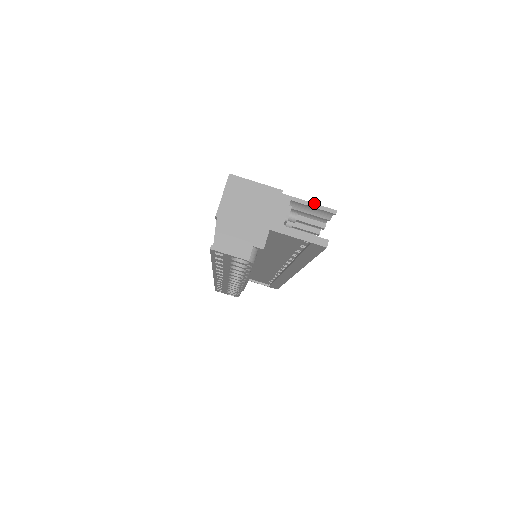
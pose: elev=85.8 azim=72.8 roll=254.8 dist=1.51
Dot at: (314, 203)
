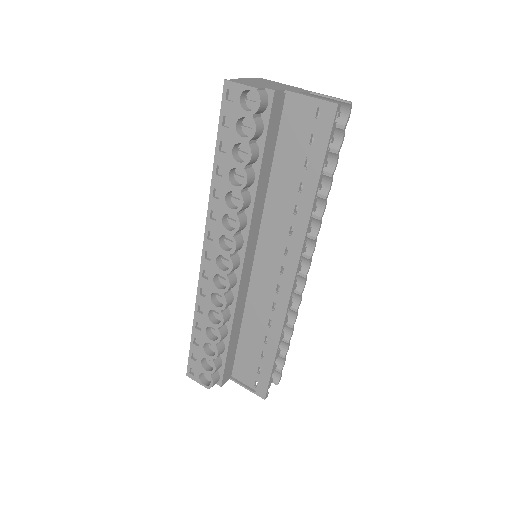
Dot at: (331, 96)
